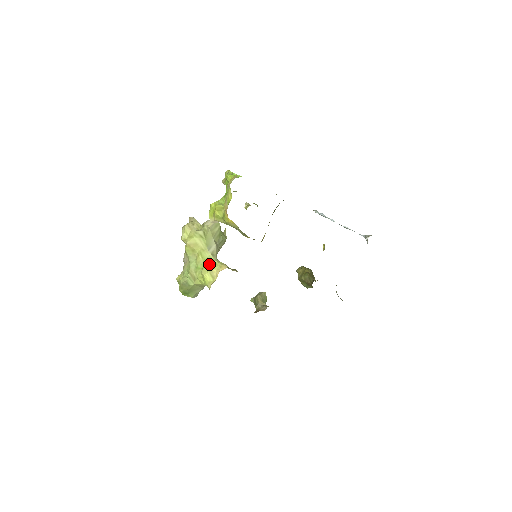
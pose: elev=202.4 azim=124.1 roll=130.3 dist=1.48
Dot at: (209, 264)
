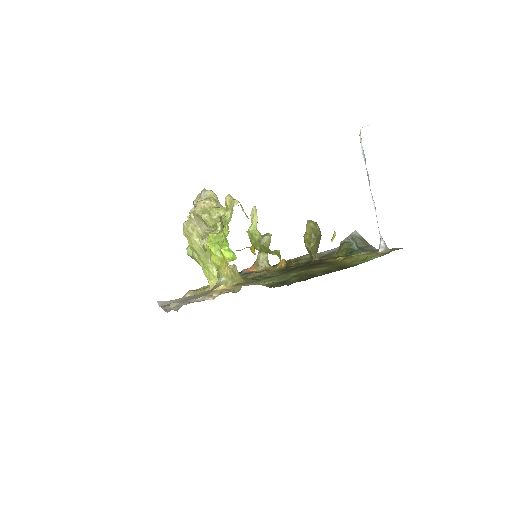
Dot at: (208, 271)
